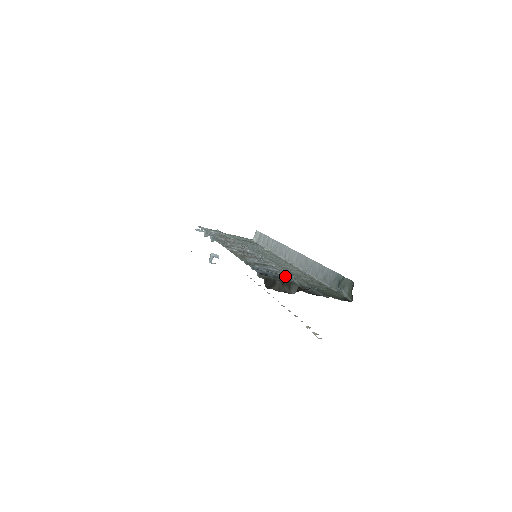
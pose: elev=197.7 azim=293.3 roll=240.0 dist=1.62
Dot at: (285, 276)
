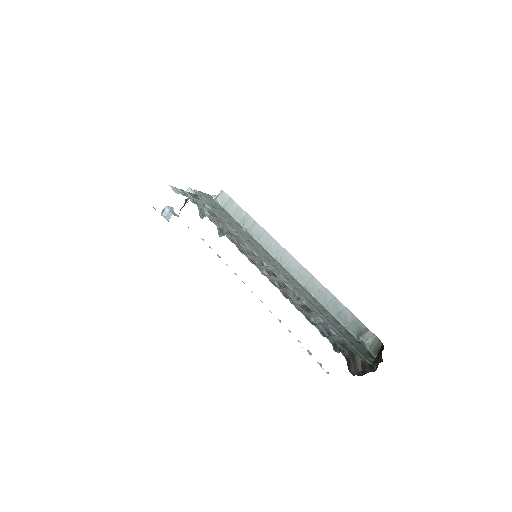
Dot at: (338, 336)
